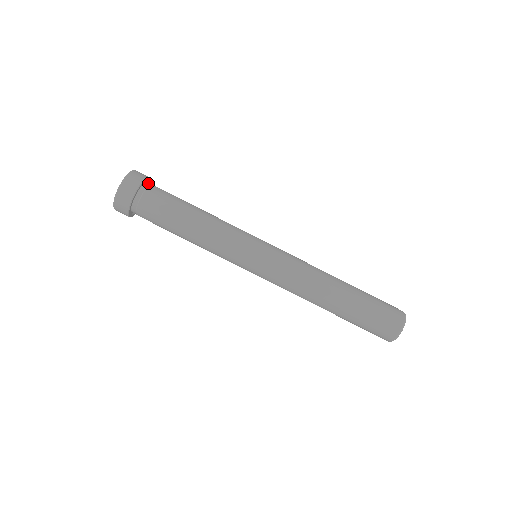
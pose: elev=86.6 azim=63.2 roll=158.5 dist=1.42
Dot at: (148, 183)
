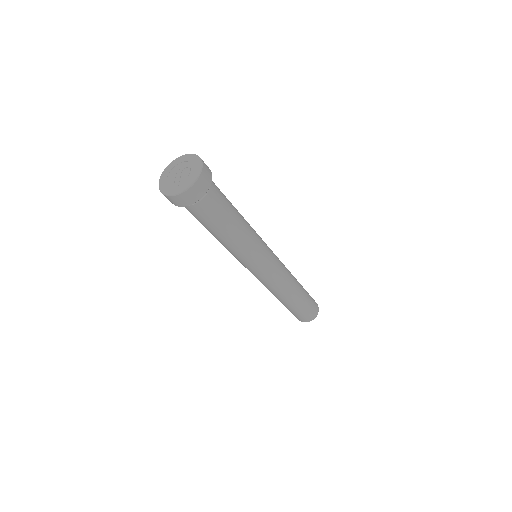
Dot at: occluded
